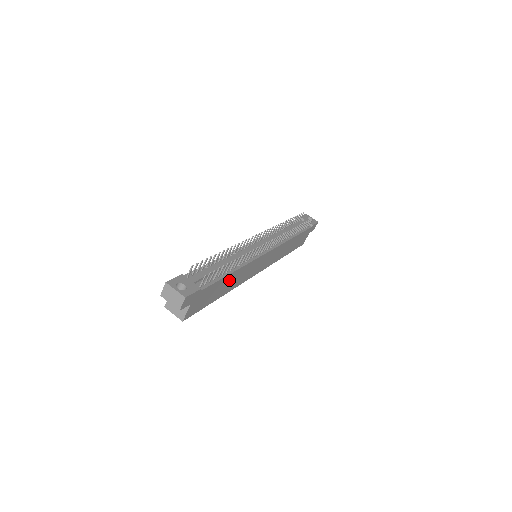
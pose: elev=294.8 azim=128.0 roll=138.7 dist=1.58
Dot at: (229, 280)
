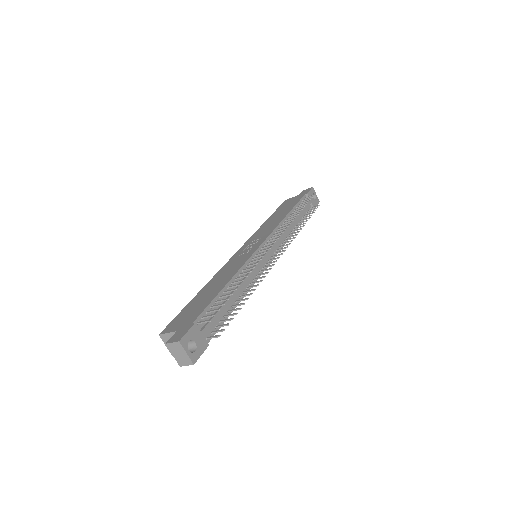
Dot at: occluded
